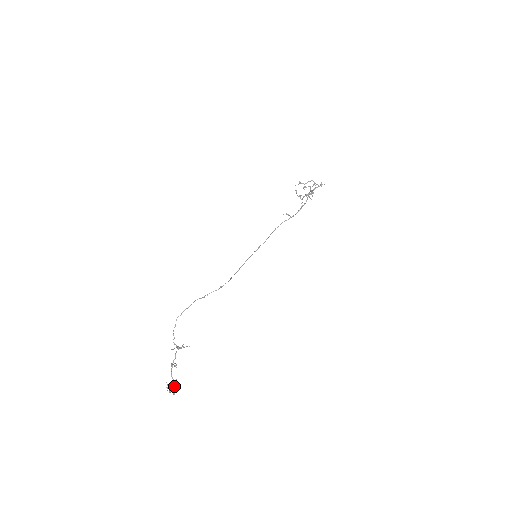
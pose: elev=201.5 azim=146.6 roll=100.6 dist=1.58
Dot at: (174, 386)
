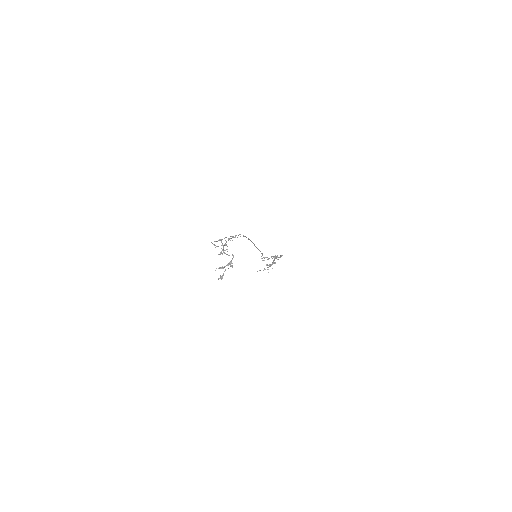
Dot at: (230, 261)
